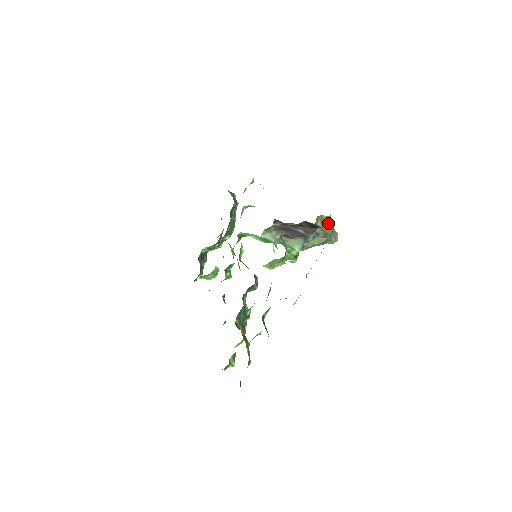
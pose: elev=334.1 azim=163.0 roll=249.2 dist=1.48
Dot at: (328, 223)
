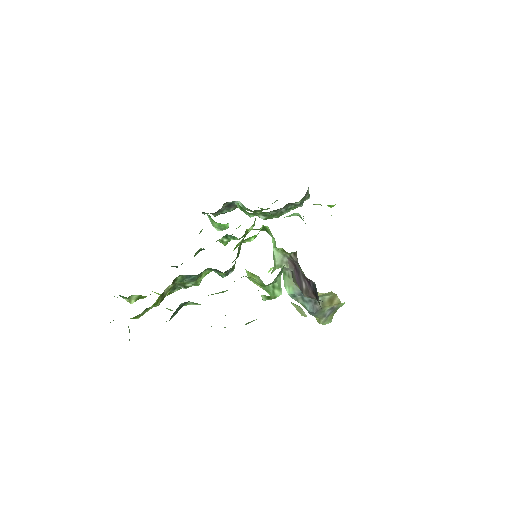
Dot at: (335, 306)
